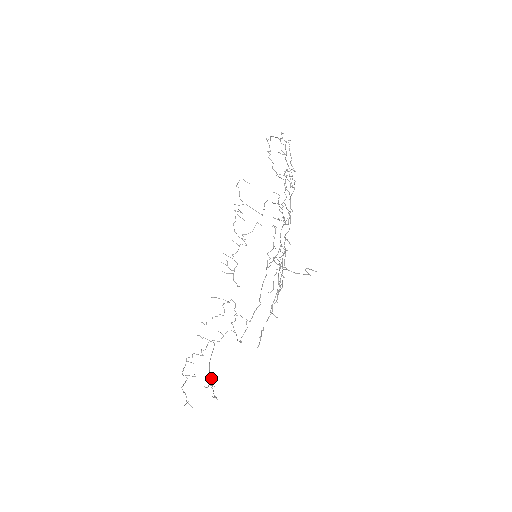
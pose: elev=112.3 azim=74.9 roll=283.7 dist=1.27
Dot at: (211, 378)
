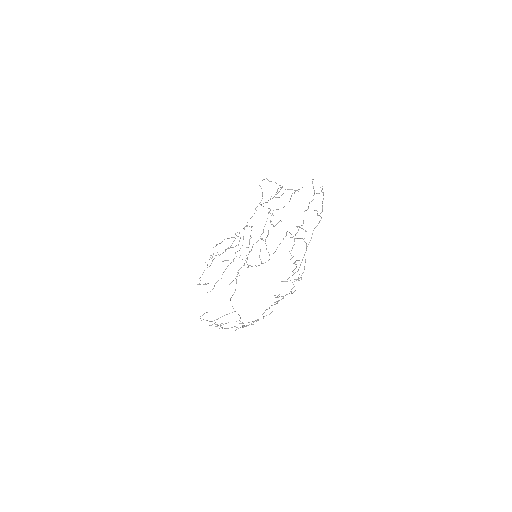
Dot at: occluded
